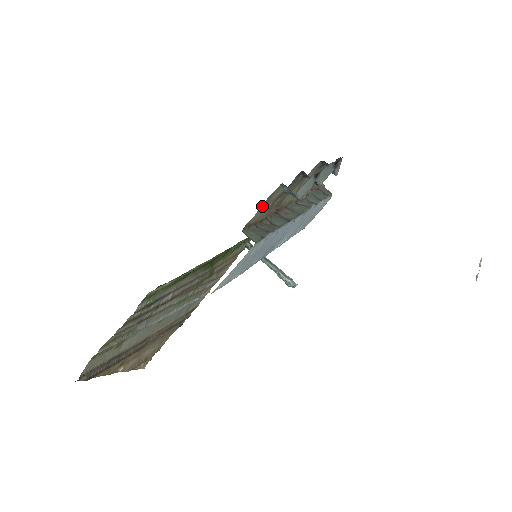
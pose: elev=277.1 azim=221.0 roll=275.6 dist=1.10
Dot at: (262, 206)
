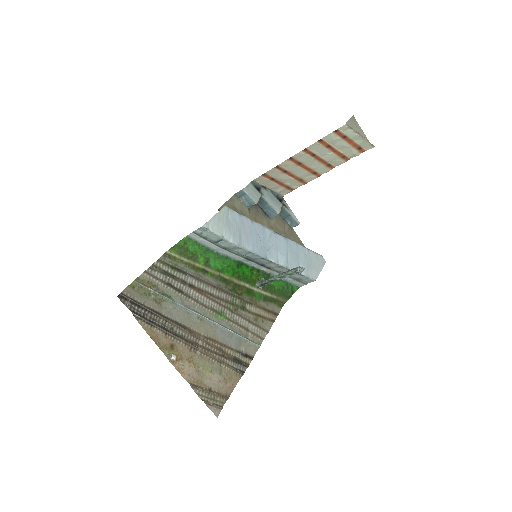
Dot at: (228, 204)
